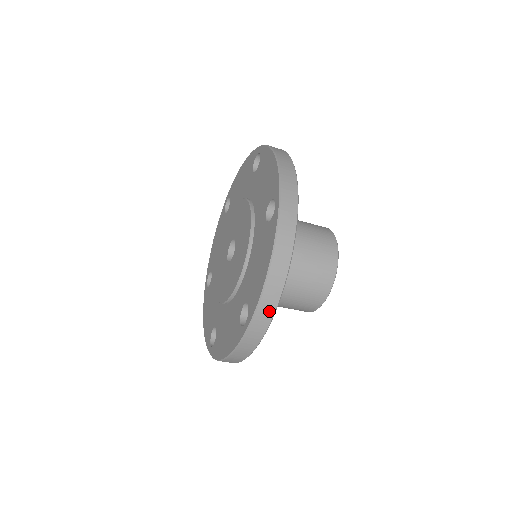
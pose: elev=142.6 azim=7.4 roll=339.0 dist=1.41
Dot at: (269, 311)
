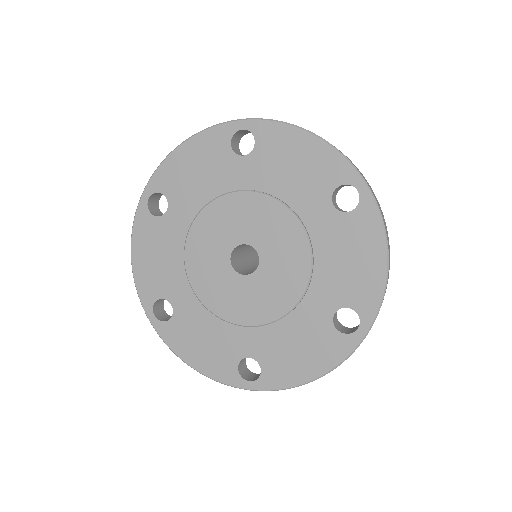
Dot at: occluded
